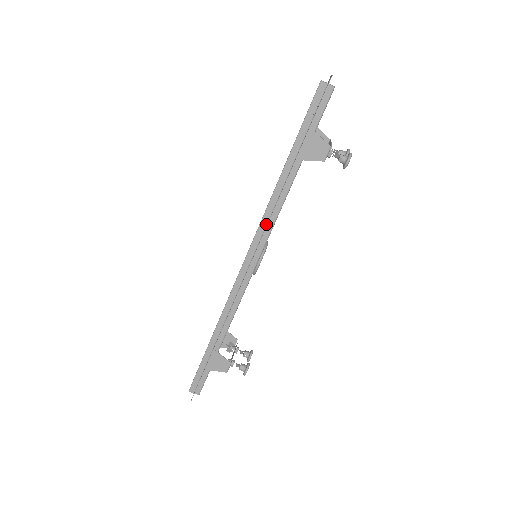
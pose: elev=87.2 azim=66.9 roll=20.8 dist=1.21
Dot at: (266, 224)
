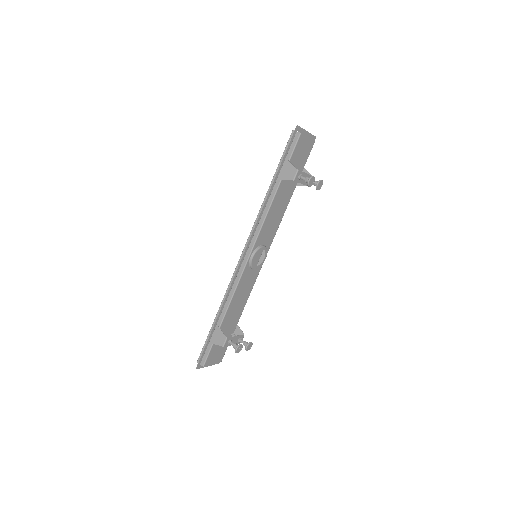
Dot at: (257, 225)
